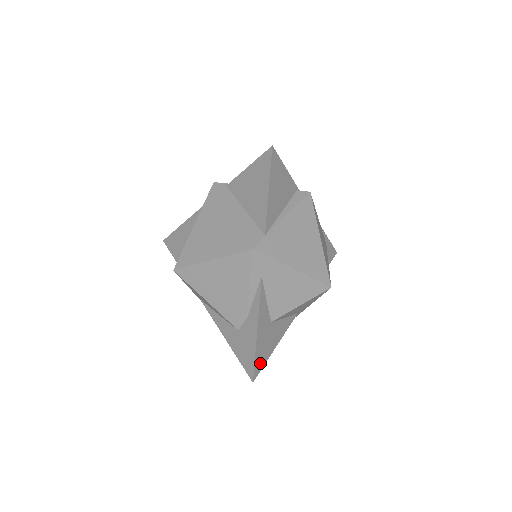
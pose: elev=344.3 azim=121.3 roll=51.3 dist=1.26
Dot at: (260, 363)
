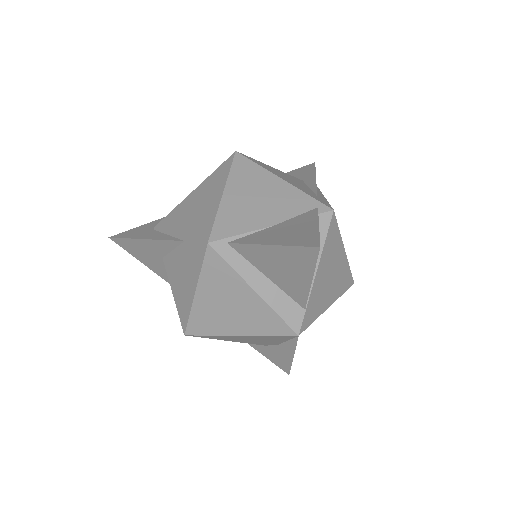
Dot at: occluded
